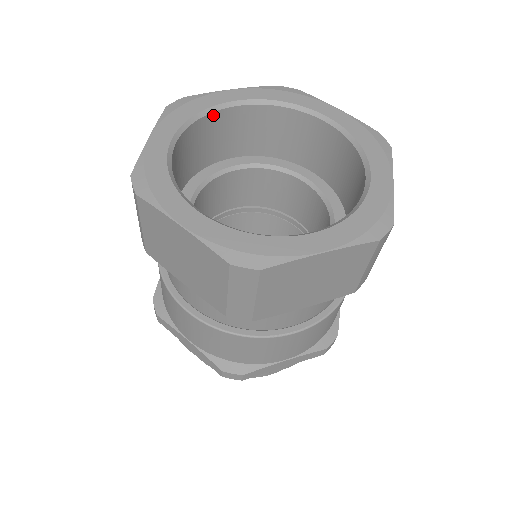
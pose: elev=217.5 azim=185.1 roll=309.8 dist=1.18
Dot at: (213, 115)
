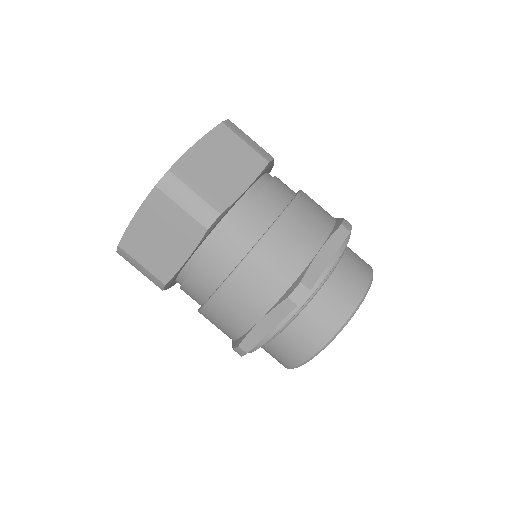
Dot at: occluded
